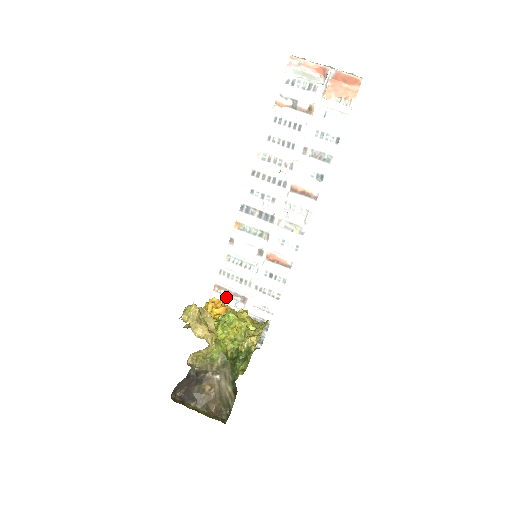
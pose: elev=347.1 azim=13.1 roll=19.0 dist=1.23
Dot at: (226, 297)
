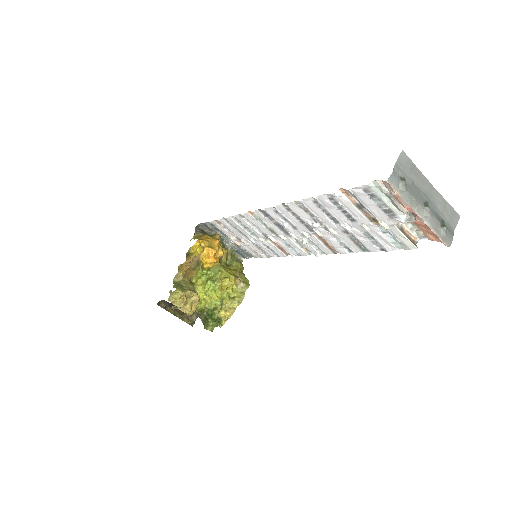
Dot at: (224, 229)
